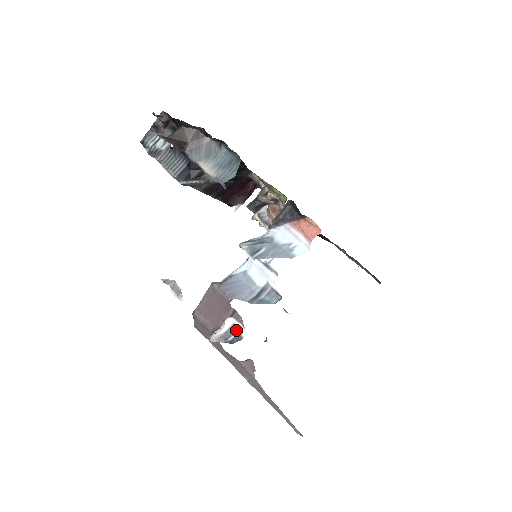
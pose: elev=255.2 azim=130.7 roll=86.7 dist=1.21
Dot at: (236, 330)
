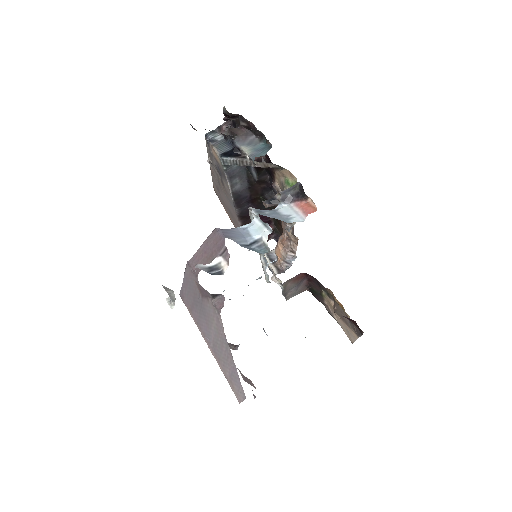
Dot at: (220, 268)
